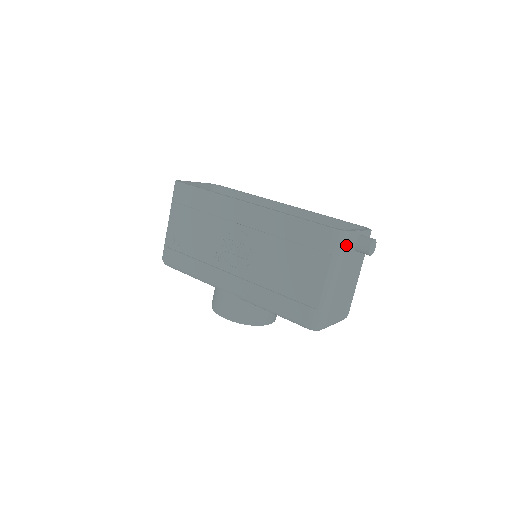
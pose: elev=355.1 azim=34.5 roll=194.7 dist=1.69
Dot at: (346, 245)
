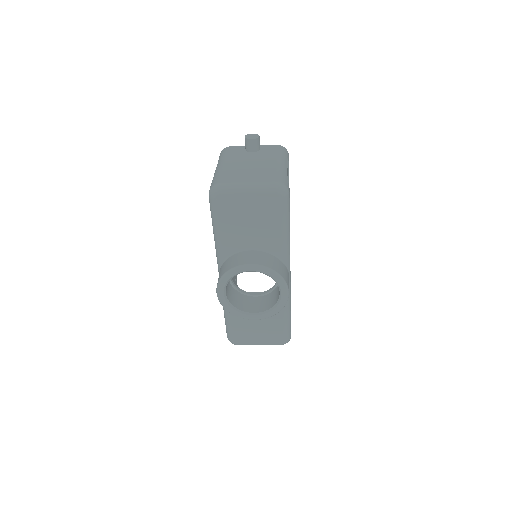
Dot at: (228, 151)
